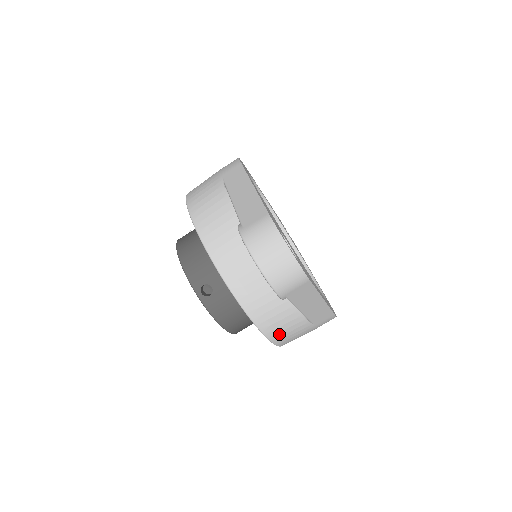
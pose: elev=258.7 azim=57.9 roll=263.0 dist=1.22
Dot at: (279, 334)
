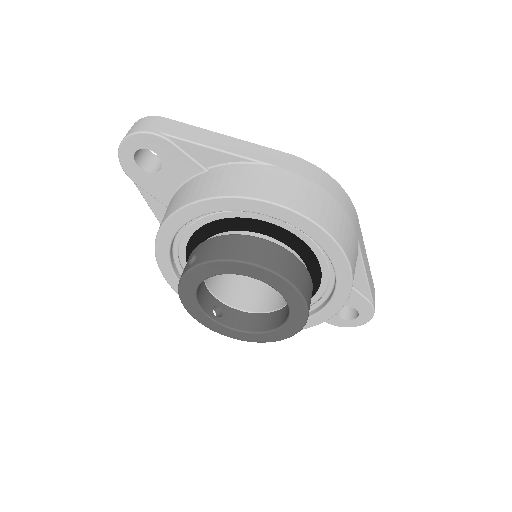
Dot at: (250, 188)
